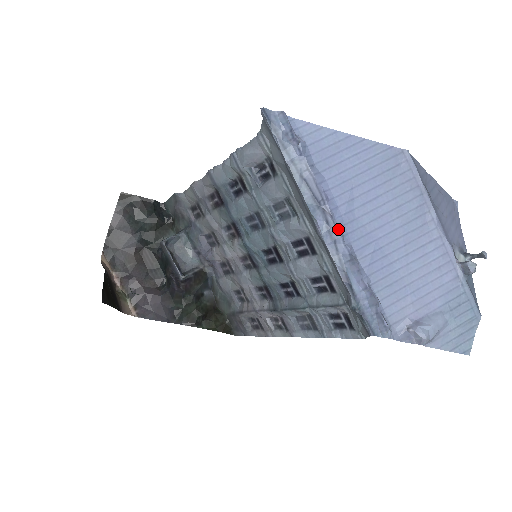
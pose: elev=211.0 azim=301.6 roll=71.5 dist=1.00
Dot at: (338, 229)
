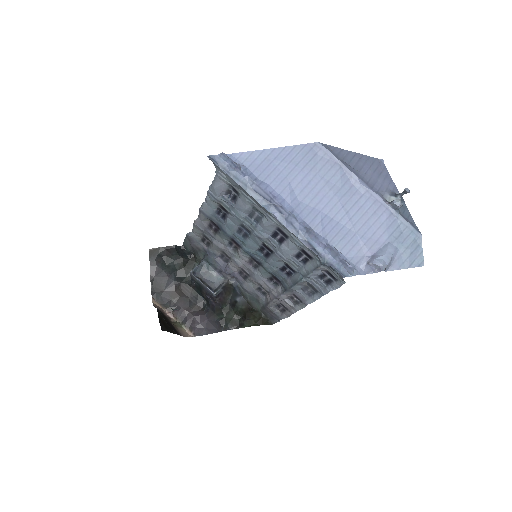
Dot at: (290, 214)
